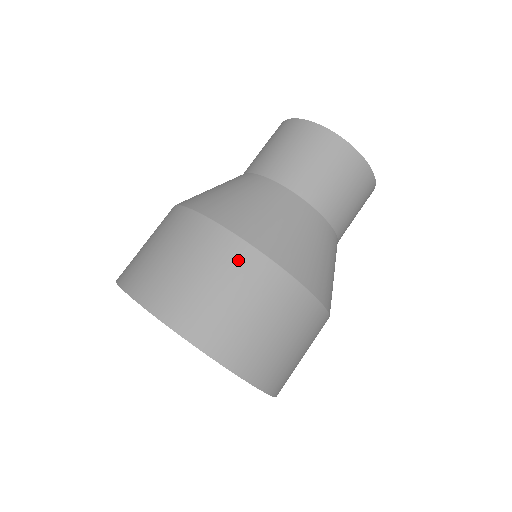
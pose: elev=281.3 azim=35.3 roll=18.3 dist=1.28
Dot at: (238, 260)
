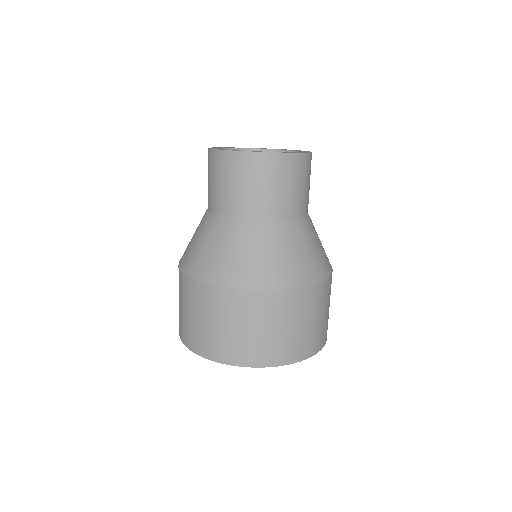
Dot at: (304, 300)
